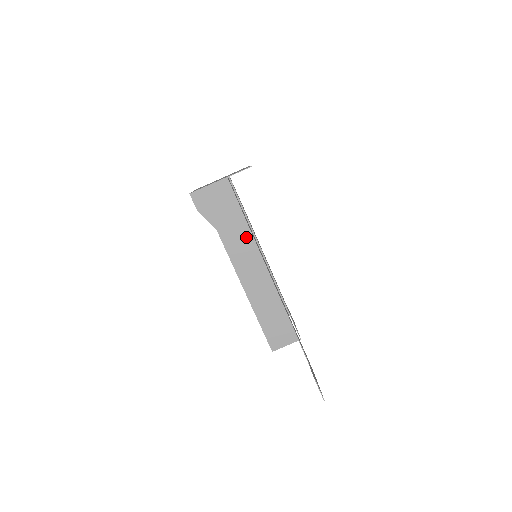
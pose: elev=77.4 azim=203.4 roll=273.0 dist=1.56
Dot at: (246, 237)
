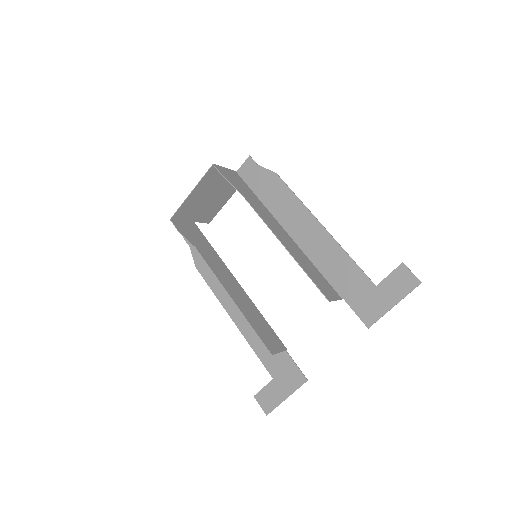
Dot at: (264, 209)
